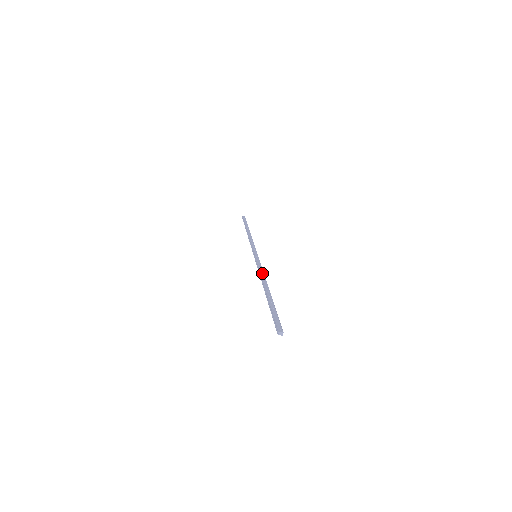
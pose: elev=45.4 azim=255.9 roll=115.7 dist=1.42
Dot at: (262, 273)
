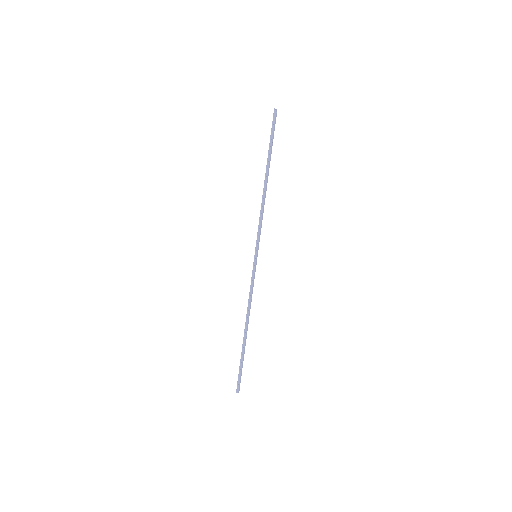
Dot at: occluded
